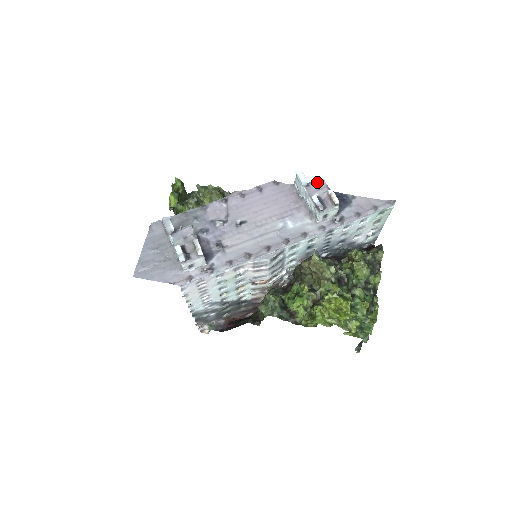
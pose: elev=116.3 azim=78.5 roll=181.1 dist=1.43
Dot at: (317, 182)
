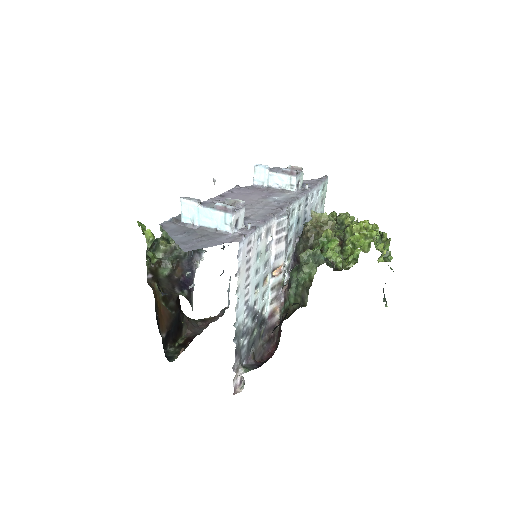
Dot at: (273, 168)
